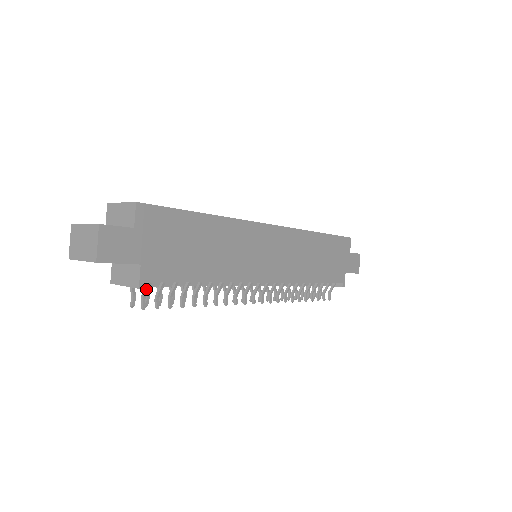
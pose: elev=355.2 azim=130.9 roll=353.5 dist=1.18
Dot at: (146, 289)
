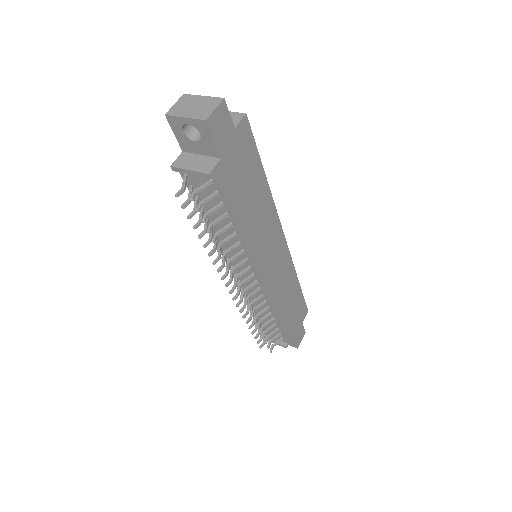
Dot at: (205, 185)
